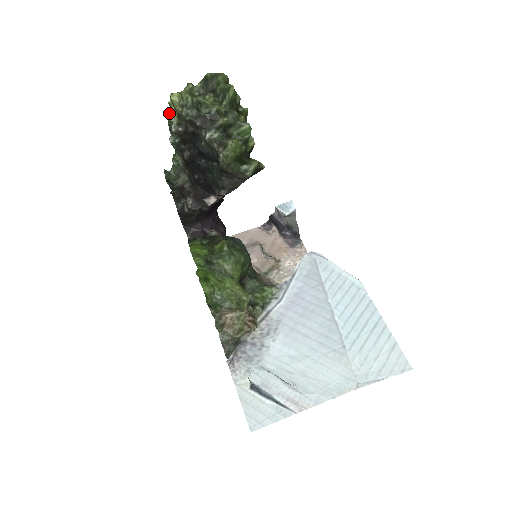
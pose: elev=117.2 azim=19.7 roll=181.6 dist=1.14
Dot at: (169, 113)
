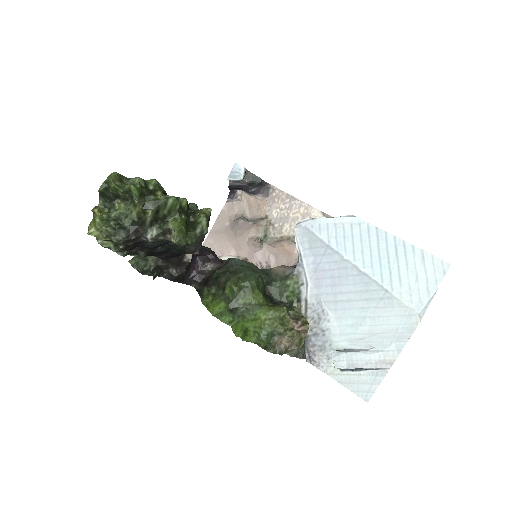
Dot at: (100, 243)
